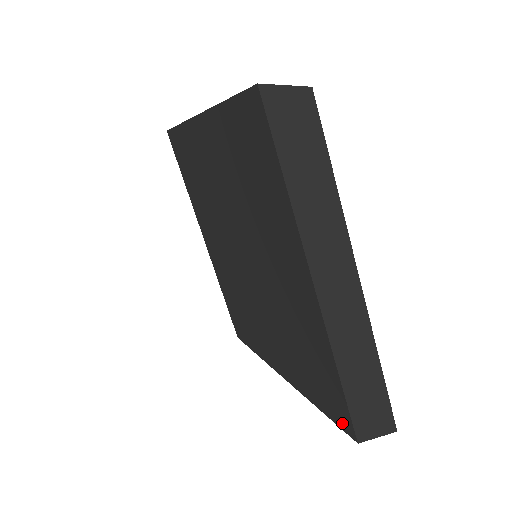
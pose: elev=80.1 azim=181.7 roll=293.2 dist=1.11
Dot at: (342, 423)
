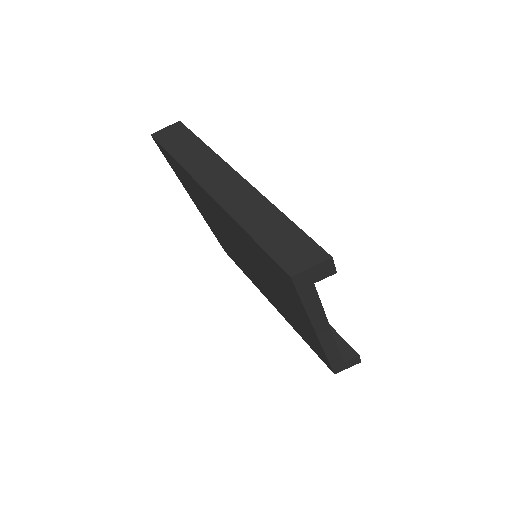
Dot at: (288, 281)
